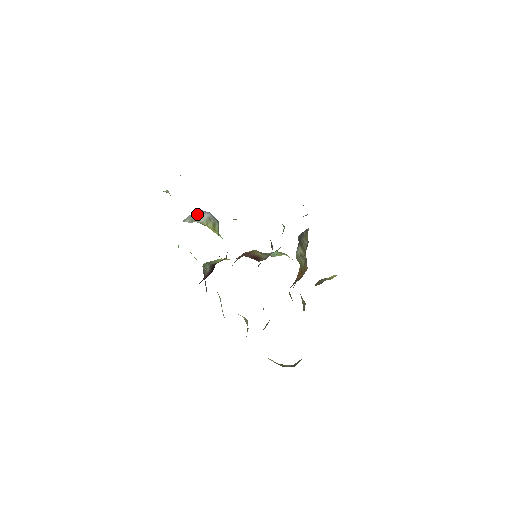
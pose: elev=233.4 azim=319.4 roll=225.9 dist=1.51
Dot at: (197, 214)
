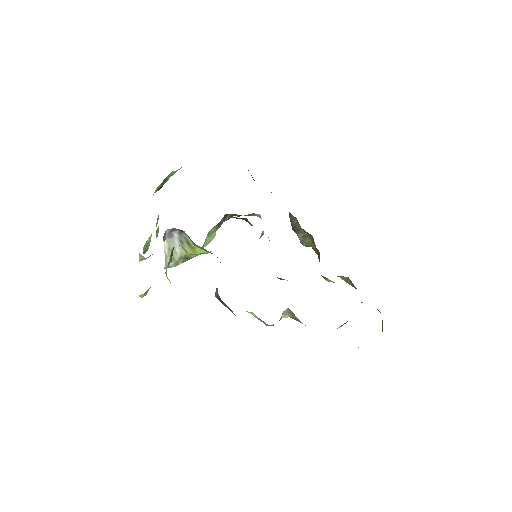
Dot at: (169, 246)
